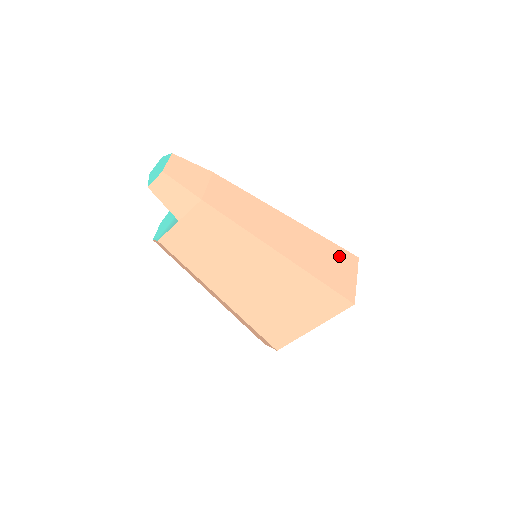
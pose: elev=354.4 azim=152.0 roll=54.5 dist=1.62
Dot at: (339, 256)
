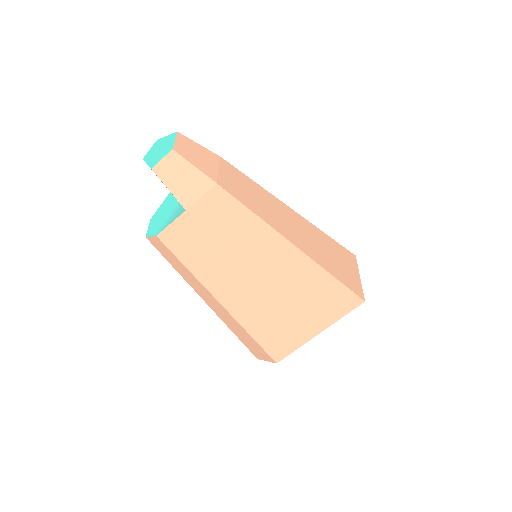
Dot at: (341, 253)
